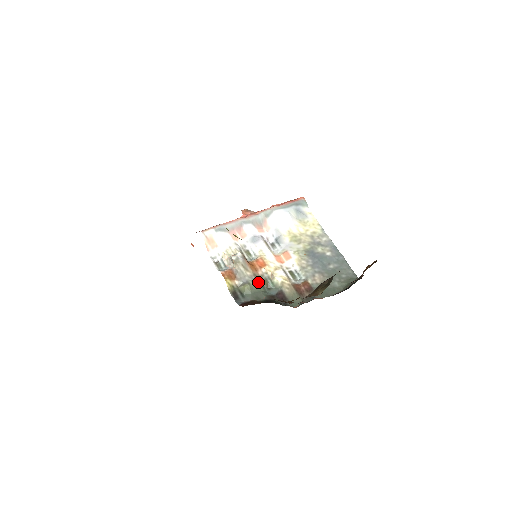
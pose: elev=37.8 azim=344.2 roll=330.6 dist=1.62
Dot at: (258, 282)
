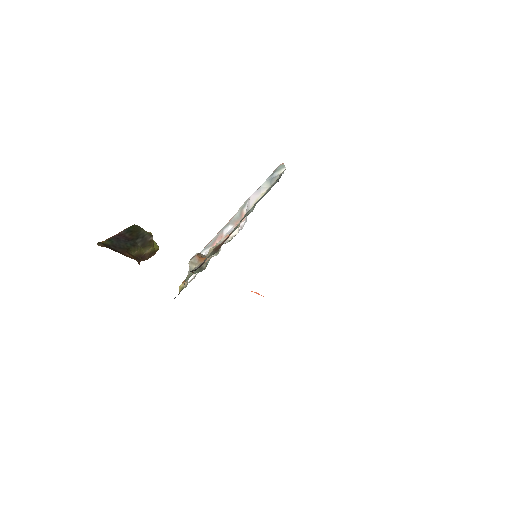
Dot at: (198, 268)
